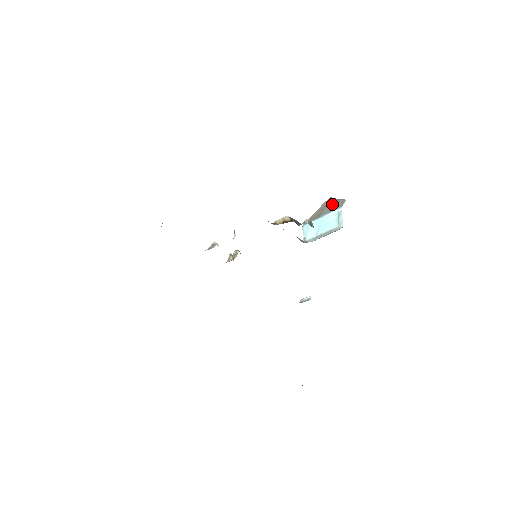
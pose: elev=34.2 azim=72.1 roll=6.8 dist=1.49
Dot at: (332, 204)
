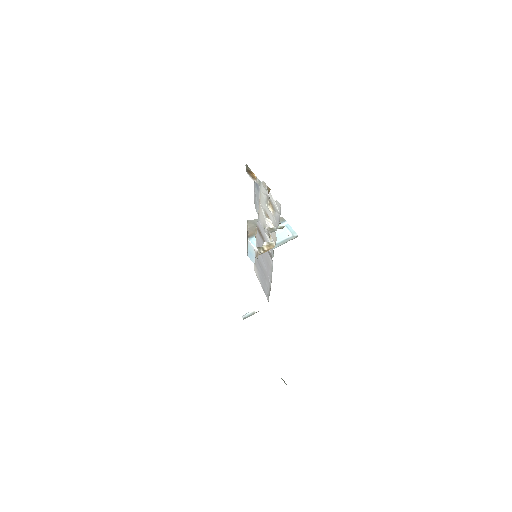
Dot at: occluded
